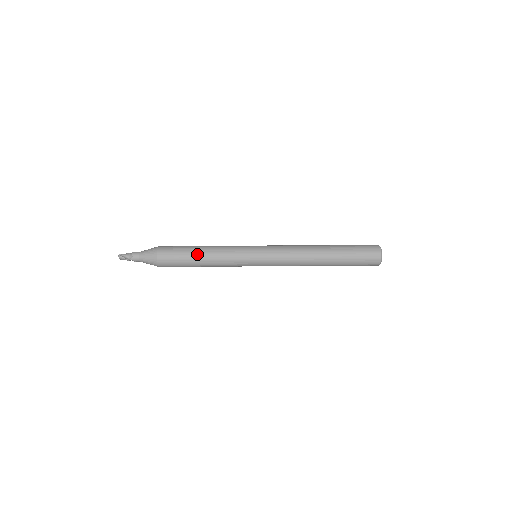
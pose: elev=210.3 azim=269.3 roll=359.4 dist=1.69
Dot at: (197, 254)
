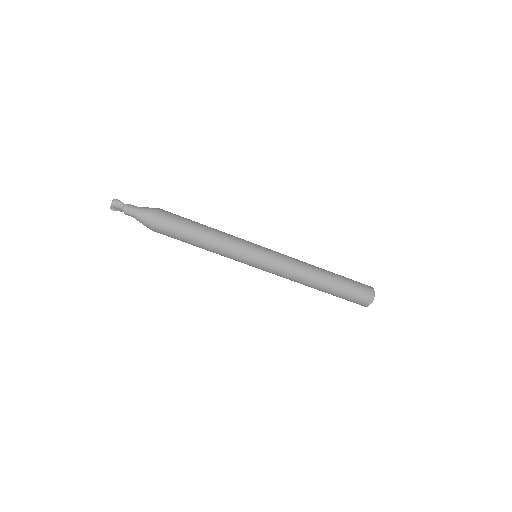
Dot at: (202, 224)
